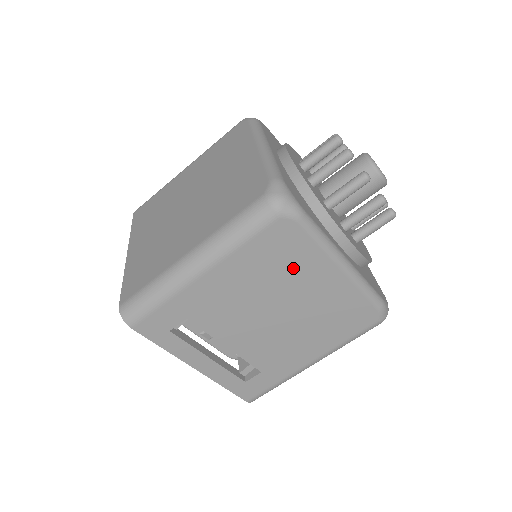
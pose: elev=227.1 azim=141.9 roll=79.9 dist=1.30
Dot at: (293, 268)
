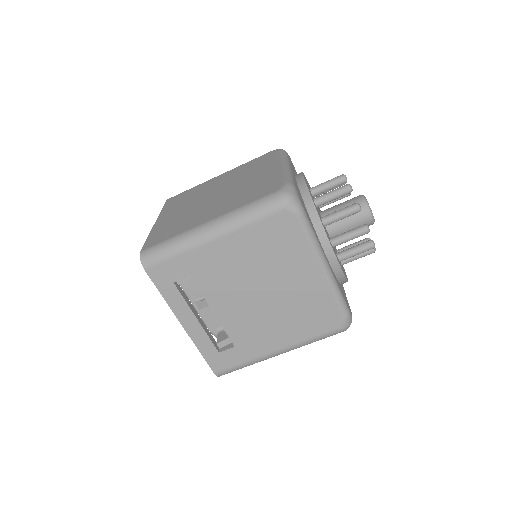
Dot at: (285, 256)
